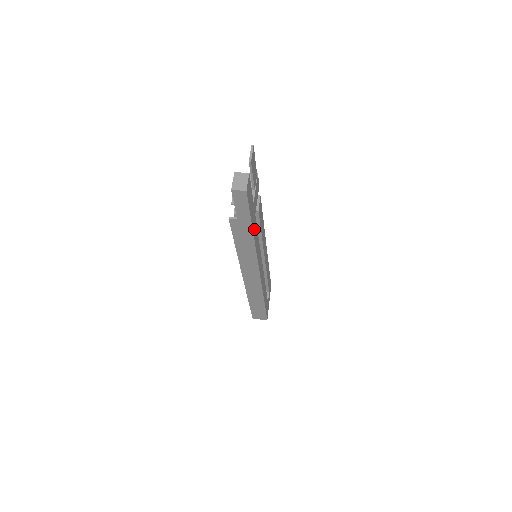
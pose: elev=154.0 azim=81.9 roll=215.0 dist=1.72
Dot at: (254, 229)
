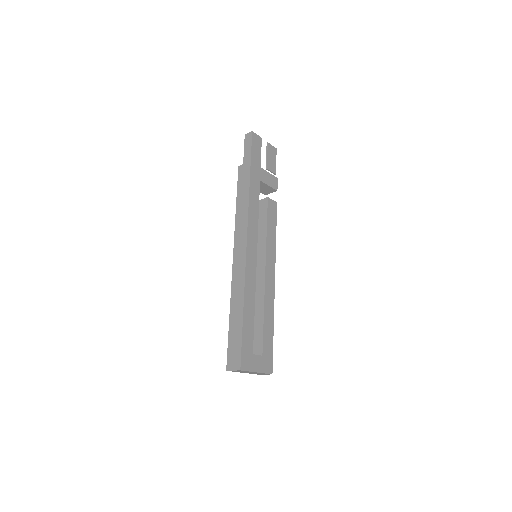
Dot at: (253, 182)
